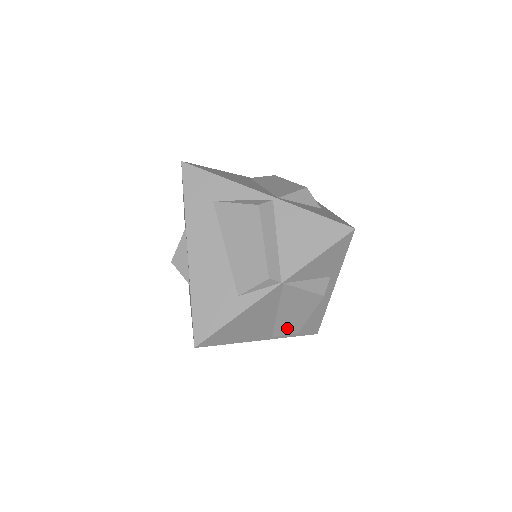
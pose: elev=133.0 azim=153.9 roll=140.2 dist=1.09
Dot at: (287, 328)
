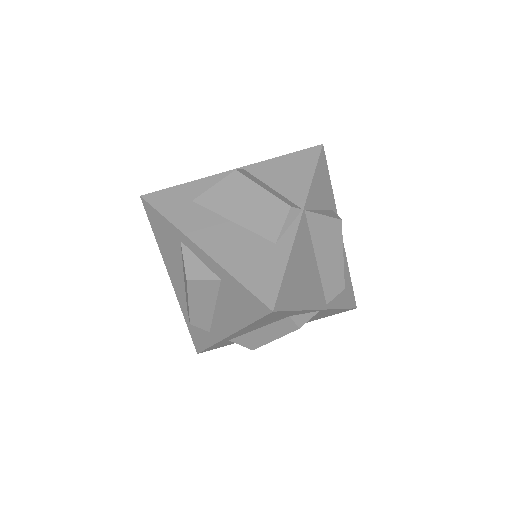
Dot at: (333, 284)
